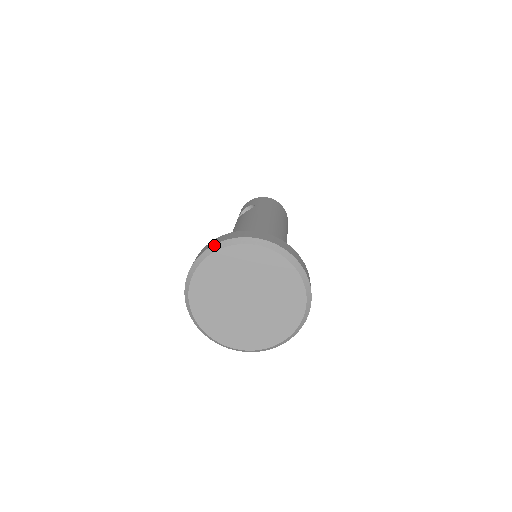
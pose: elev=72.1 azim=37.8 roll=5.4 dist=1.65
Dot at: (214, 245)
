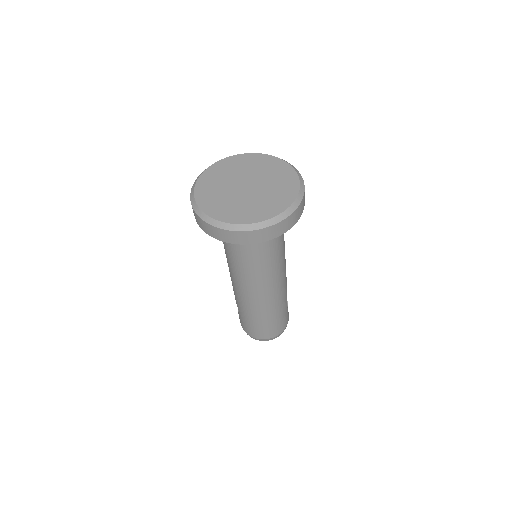
Dot at: (191, 190)
